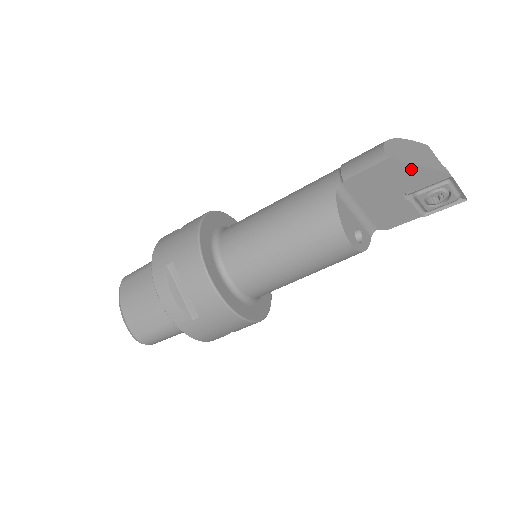
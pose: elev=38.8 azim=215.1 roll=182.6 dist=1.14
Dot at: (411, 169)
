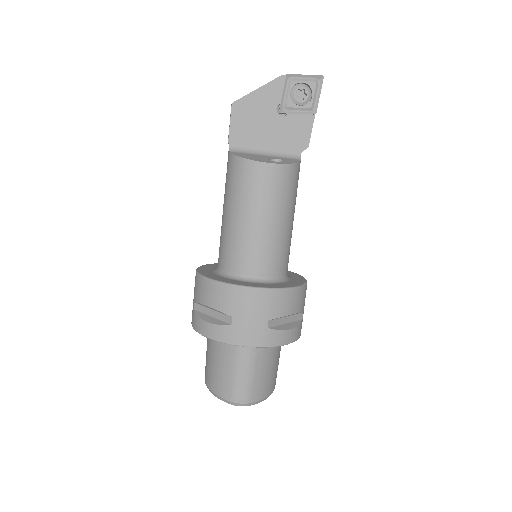
Dot at: (256, 96)
